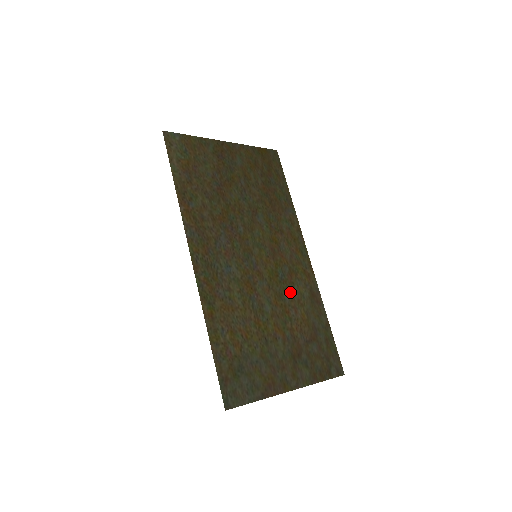
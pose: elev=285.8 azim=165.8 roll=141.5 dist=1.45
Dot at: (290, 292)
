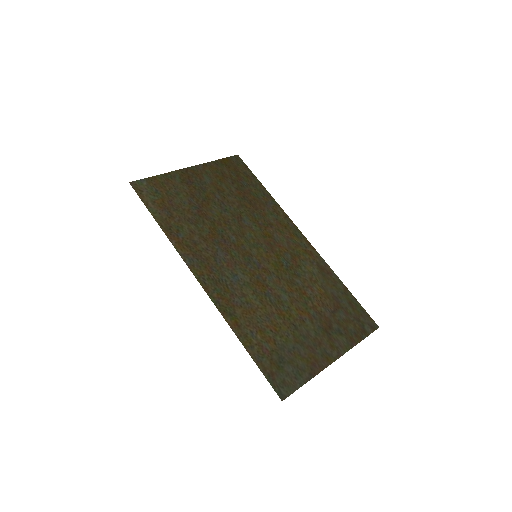
Dot at: (300, 275)
